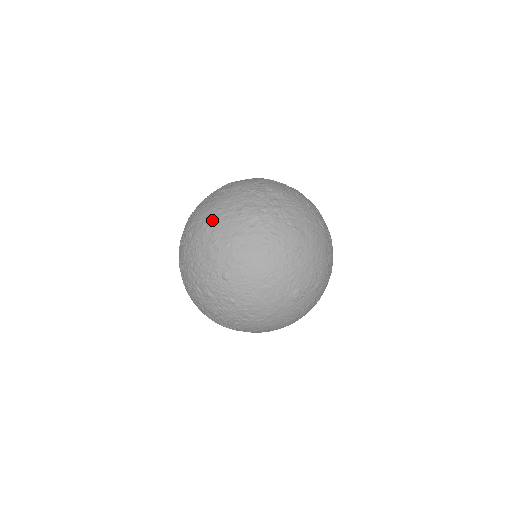
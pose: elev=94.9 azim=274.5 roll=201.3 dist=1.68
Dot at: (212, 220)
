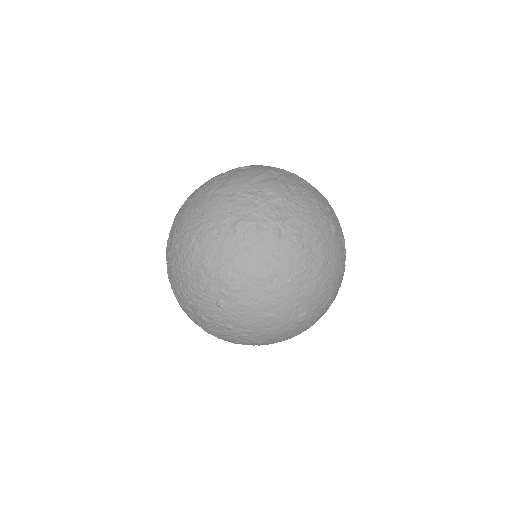
Dot at: (201, 236)
